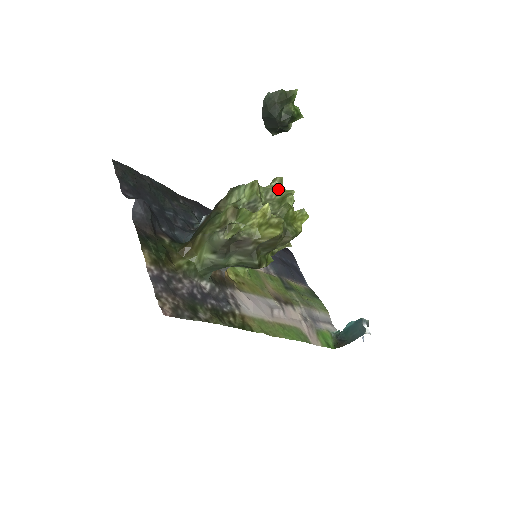
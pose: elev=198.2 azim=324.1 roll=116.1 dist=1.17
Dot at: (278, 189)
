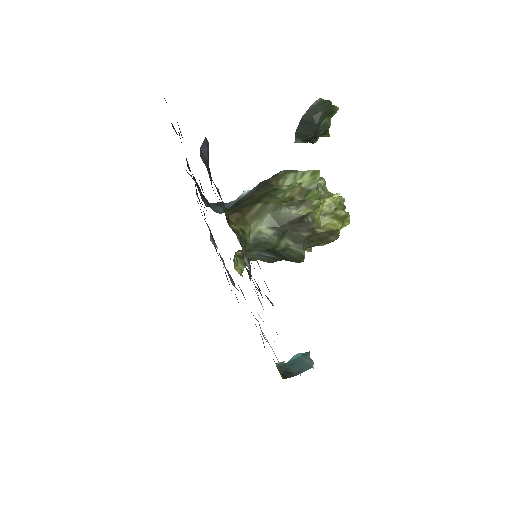
Dot at: (324, 188)
